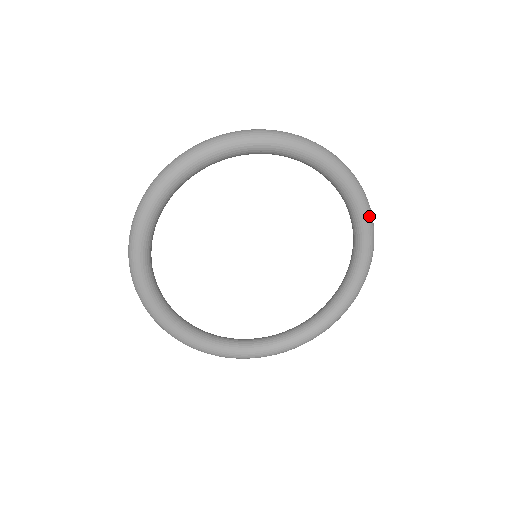
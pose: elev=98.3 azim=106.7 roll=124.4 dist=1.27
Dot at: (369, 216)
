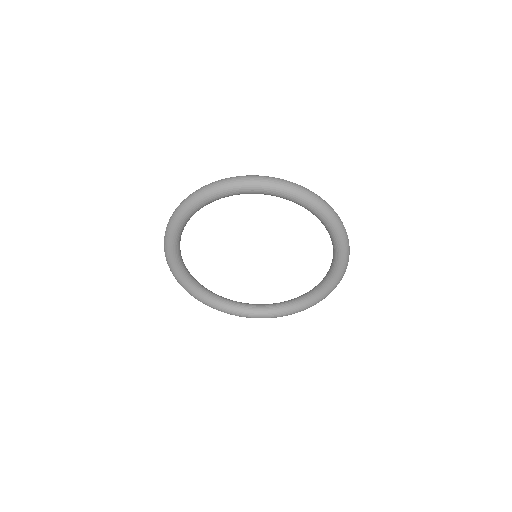
Dot at: (303, 197)
